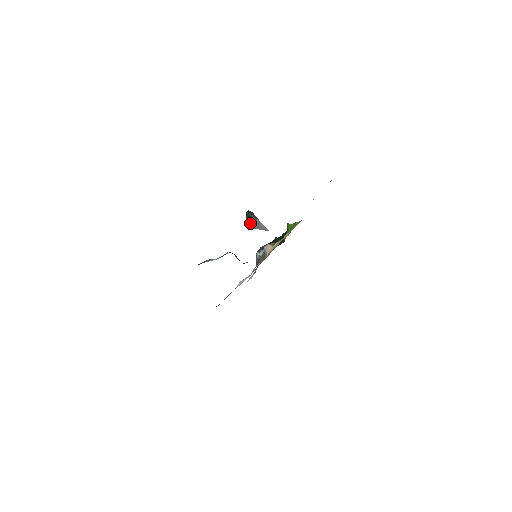
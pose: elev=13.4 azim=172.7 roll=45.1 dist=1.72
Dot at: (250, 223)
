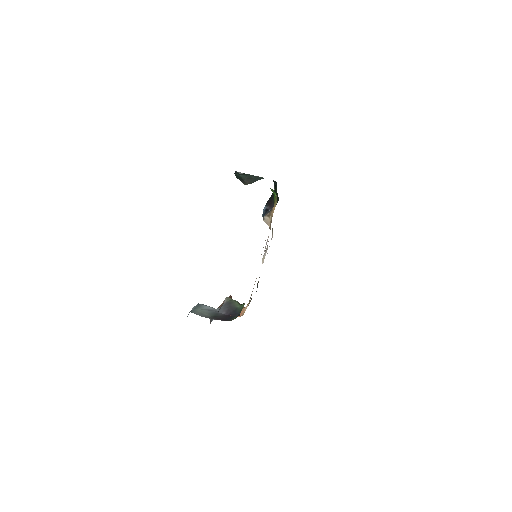
Dot at: (243, 182)
